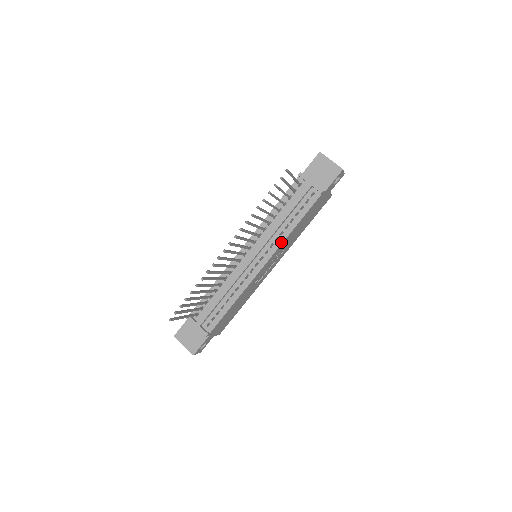
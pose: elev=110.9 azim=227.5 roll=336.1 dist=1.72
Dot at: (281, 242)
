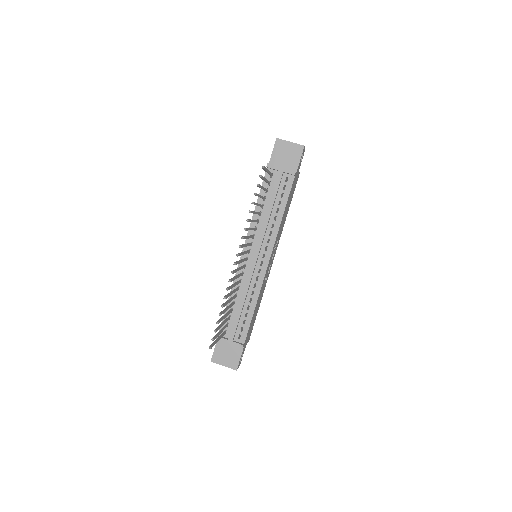
Dot at: (276, 234)
